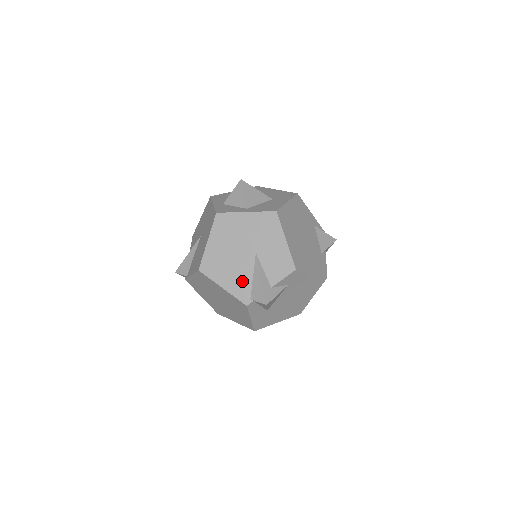
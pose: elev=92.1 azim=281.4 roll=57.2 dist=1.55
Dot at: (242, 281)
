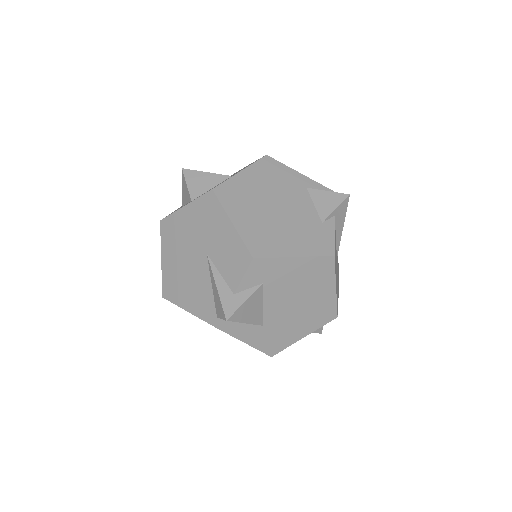
Dot at: (203, 296)
